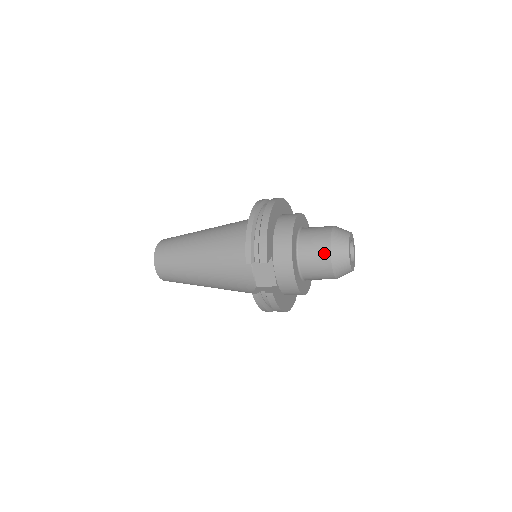
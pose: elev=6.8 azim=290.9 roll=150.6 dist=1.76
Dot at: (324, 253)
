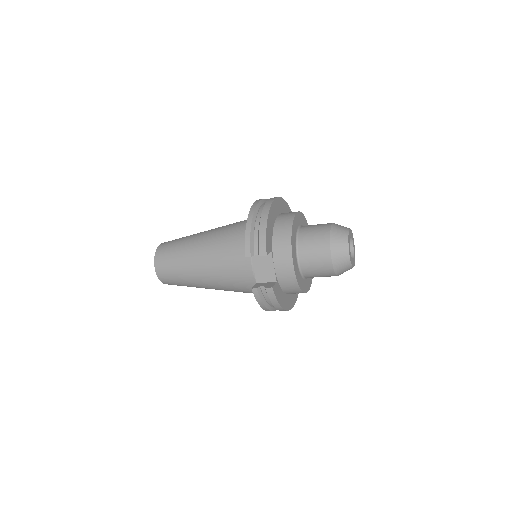
Dot at: (324, 247)
